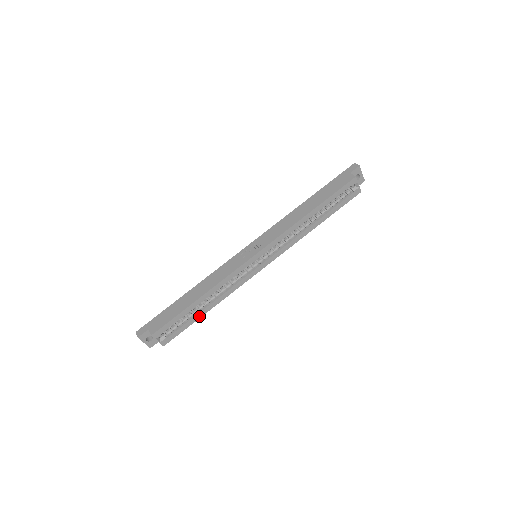
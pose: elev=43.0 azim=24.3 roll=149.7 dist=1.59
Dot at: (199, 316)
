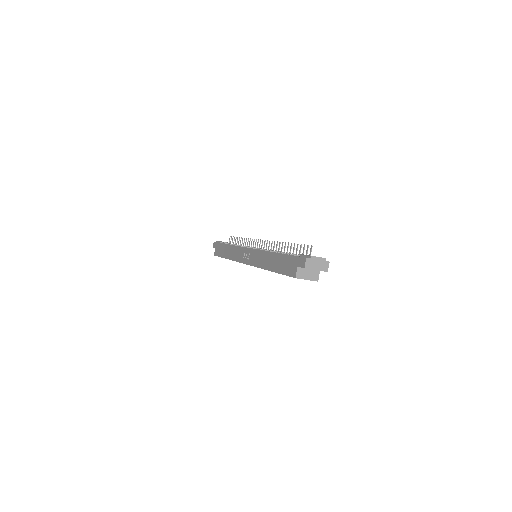
Dot at: occluded
